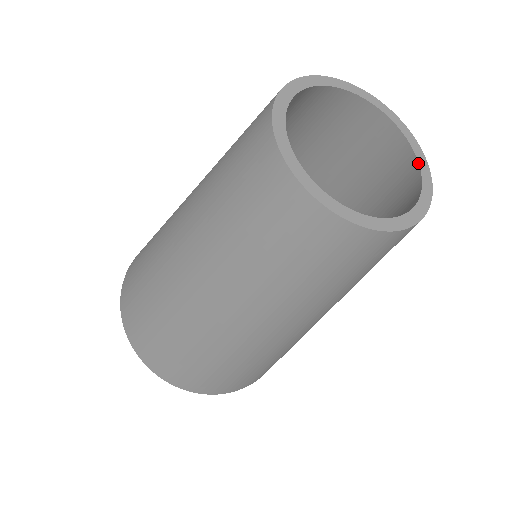
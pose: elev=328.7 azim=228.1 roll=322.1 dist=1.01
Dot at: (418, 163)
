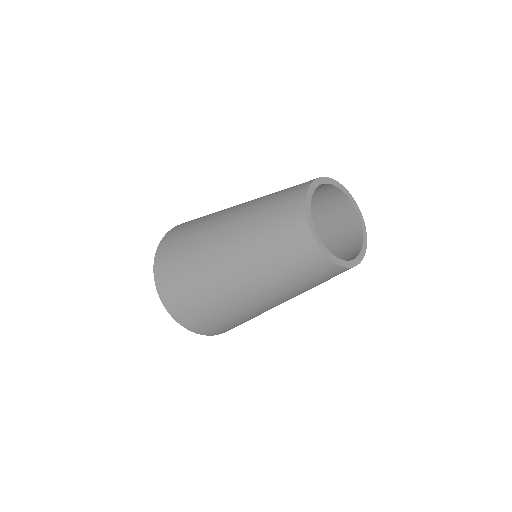
Dot at: (361, 225)
